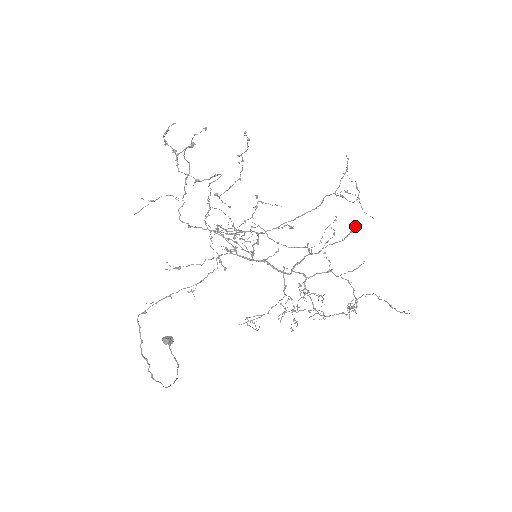
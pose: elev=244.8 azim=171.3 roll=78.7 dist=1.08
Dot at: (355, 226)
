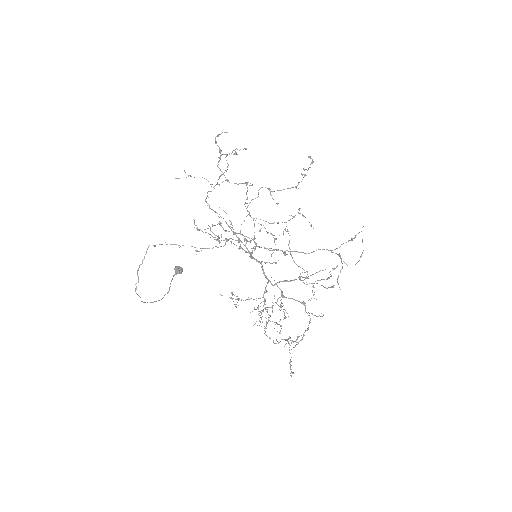
Dot at: (334, 285)
